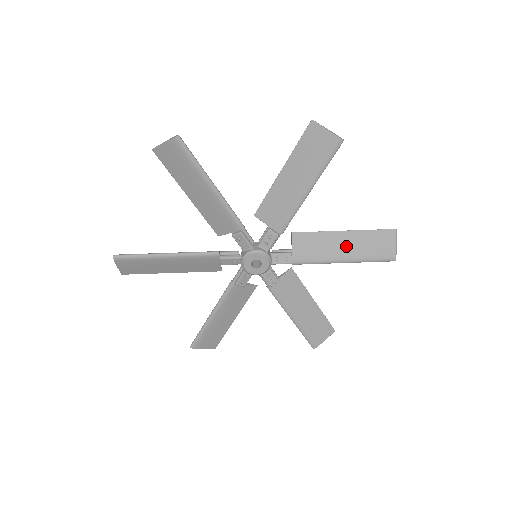
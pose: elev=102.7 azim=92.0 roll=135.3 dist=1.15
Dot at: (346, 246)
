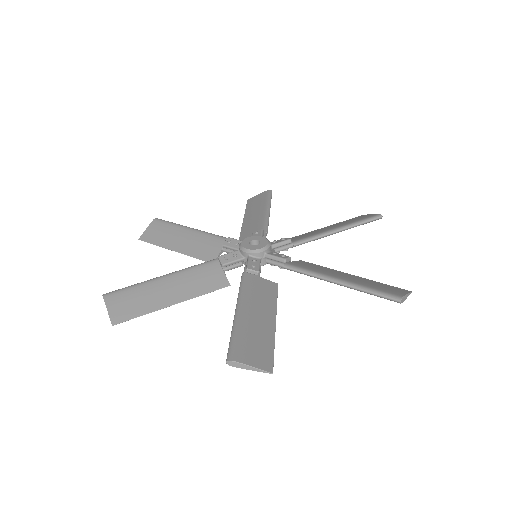
Dot at: (331, 227)
